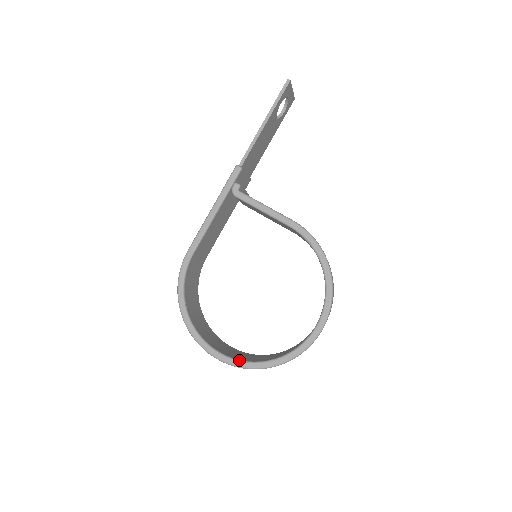
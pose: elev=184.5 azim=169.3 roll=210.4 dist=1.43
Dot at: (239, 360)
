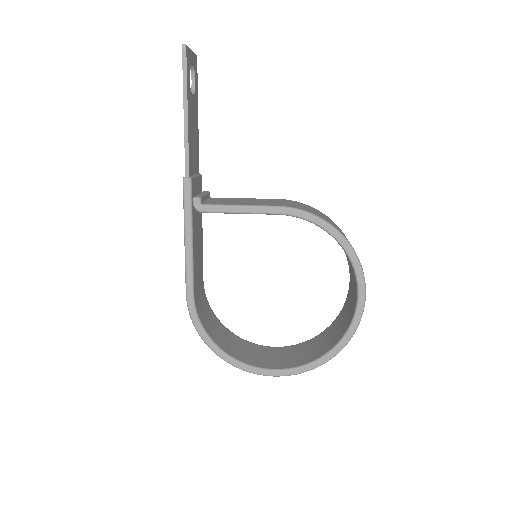
Dot at: (299, 367)
